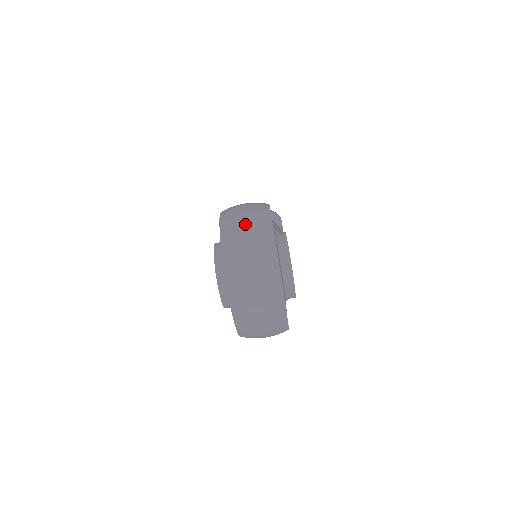
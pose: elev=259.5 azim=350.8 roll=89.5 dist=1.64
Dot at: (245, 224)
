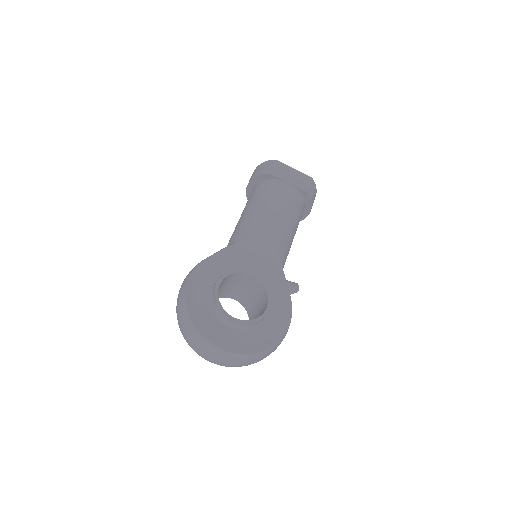
Dot at: (179, 321)
